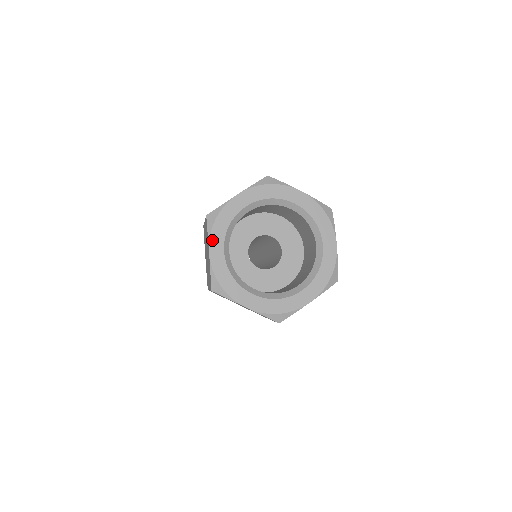
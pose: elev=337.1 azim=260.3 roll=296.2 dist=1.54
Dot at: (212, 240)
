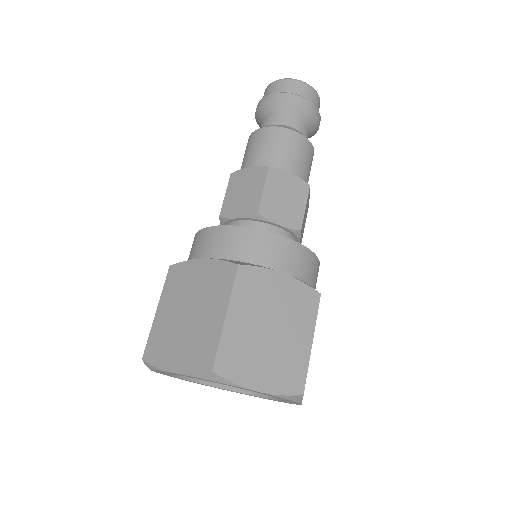
Dot at: (154, 371)
